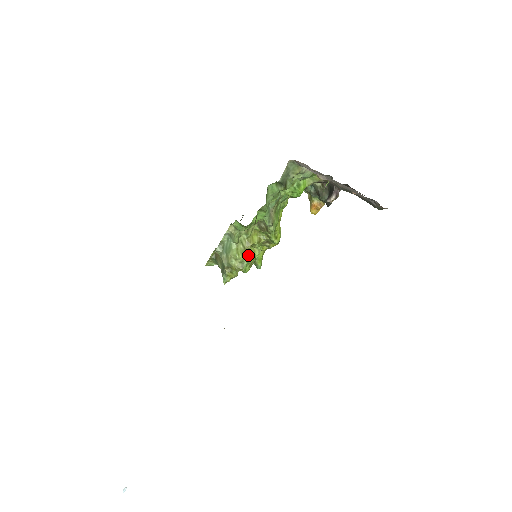
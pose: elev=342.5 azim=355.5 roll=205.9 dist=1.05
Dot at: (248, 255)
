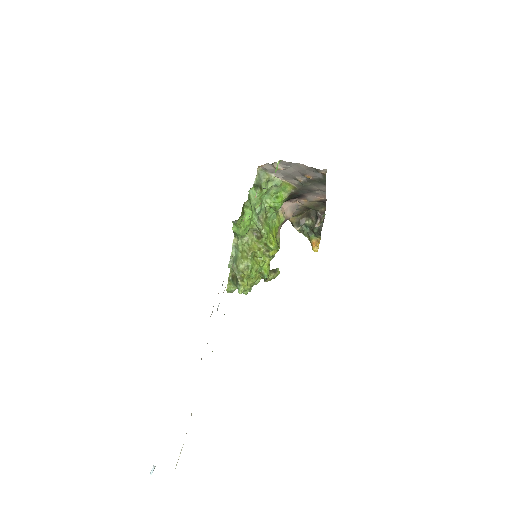
Dot at: (252, 261)
